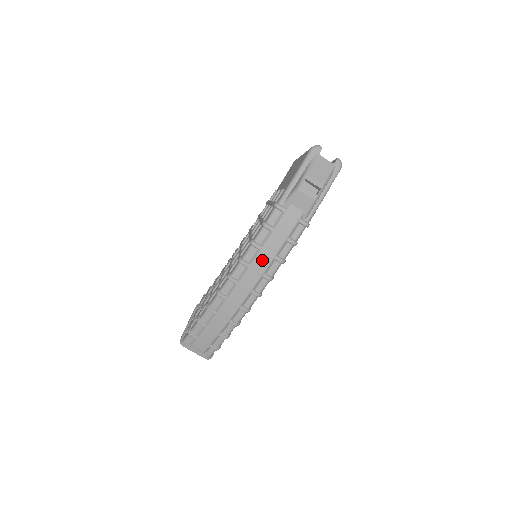
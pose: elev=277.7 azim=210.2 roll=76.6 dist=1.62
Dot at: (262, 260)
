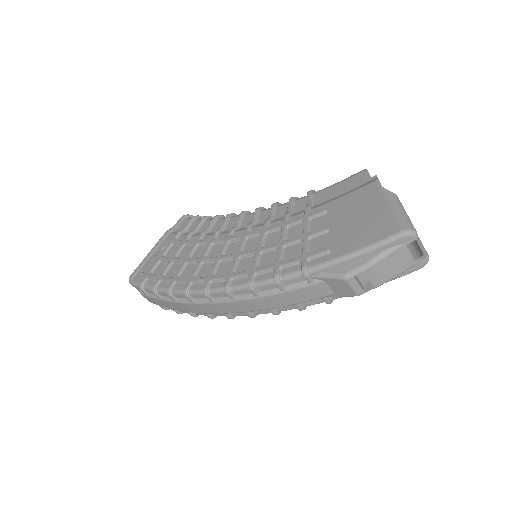
Dot at: (252, 304)
